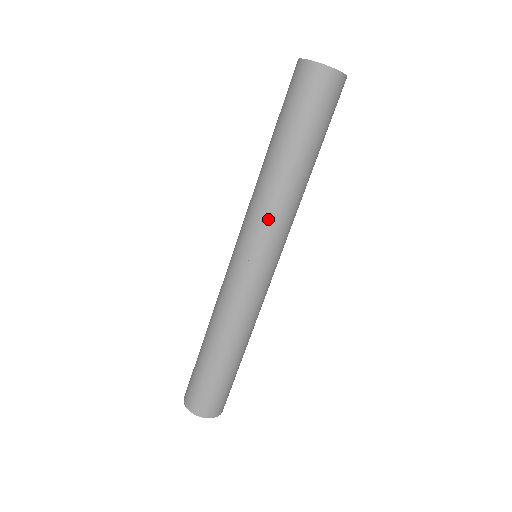
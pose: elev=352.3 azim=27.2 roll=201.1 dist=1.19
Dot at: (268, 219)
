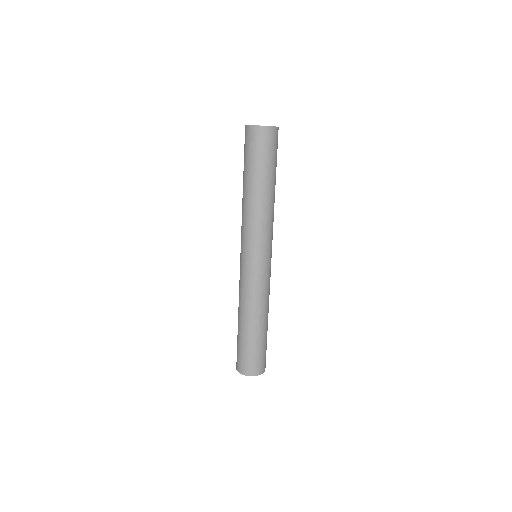
Dot at: (266, 229)
